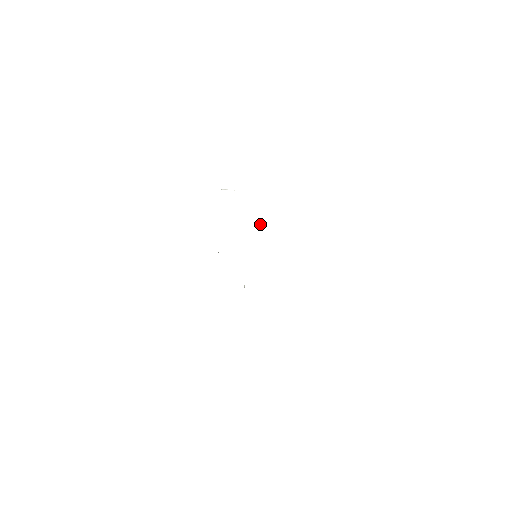
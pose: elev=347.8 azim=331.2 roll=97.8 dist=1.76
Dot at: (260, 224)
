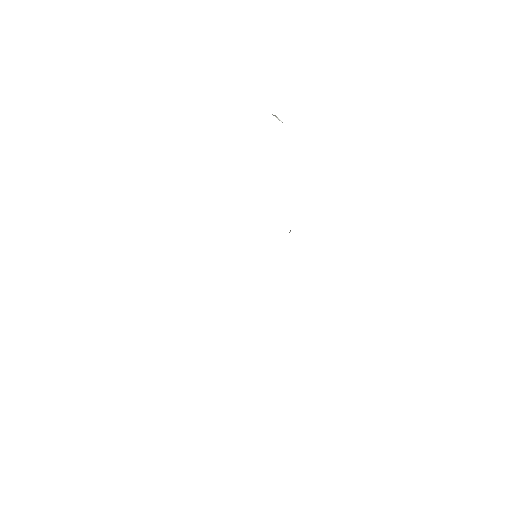
Dot at: (289, 232)
